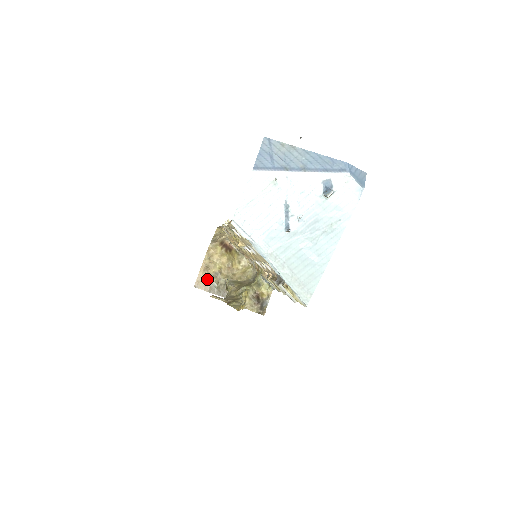
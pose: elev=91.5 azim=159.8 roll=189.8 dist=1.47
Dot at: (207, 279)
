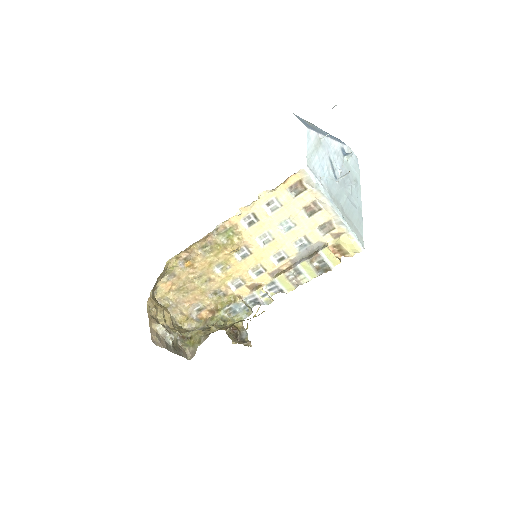
Dot at: (159, 334)
